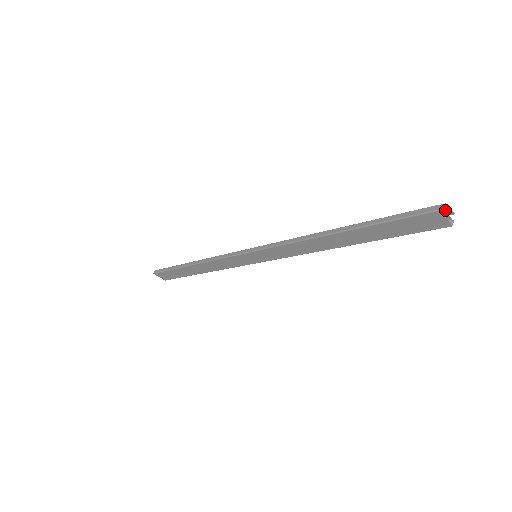
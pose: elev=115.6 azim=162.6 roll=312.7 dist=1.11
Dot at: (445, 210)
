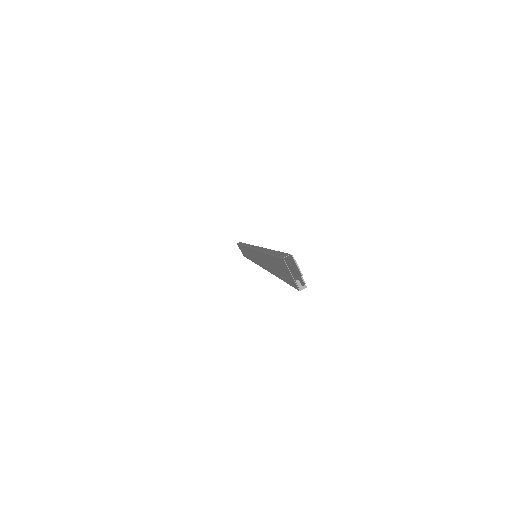
Dot at: (296, 265)
